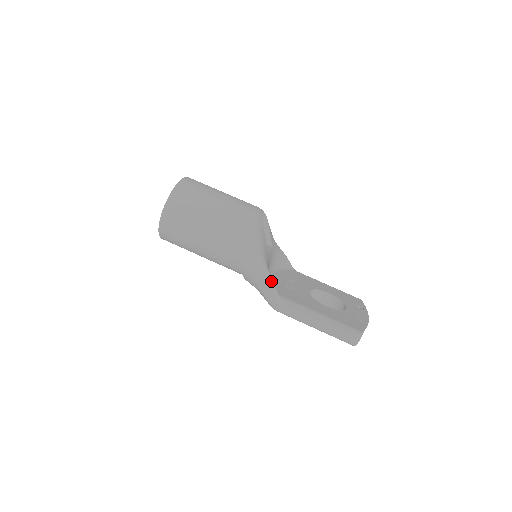
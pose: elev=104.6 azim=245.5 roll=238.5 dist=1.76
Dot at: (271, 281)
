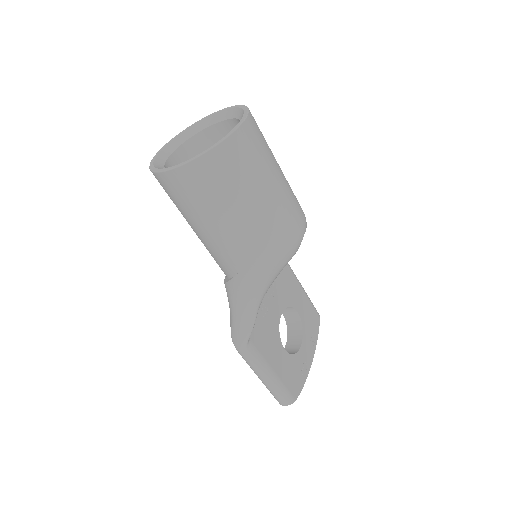
Dot at: (251, 328)
